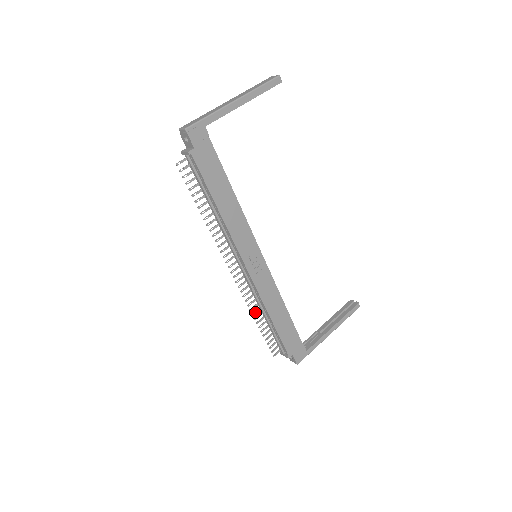
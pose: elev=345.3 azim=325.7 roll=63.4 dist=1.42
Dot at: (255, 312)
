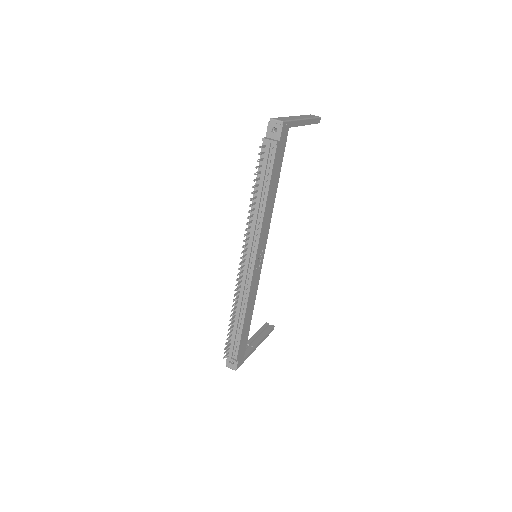
Dot at: (233, 309)
